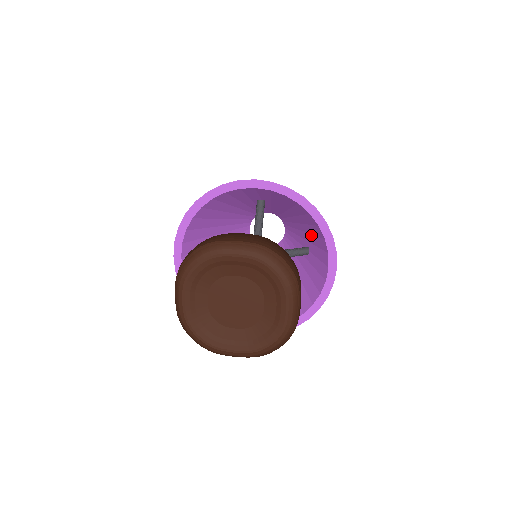
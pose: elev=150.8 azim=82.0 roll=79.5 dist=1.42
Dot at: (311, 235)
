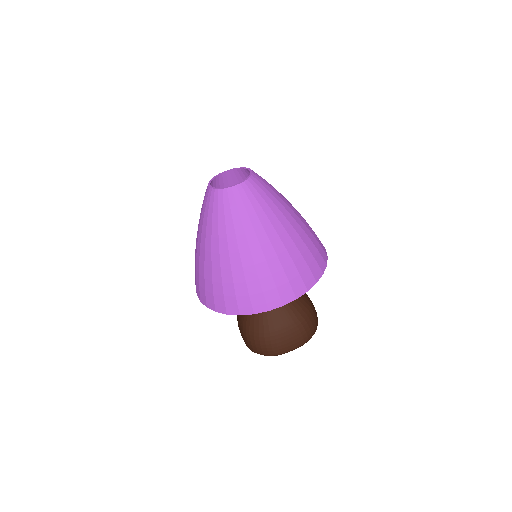
Dot at: occluded
